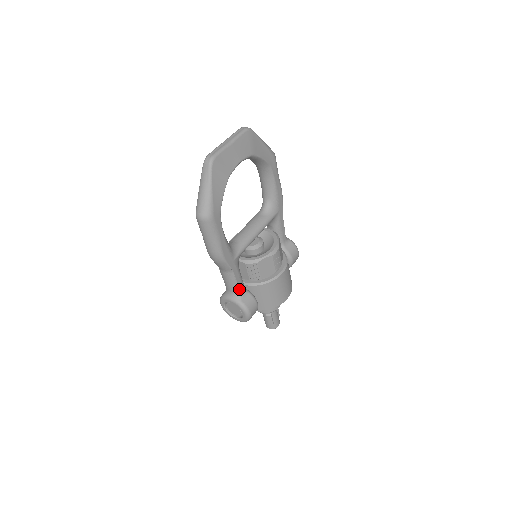
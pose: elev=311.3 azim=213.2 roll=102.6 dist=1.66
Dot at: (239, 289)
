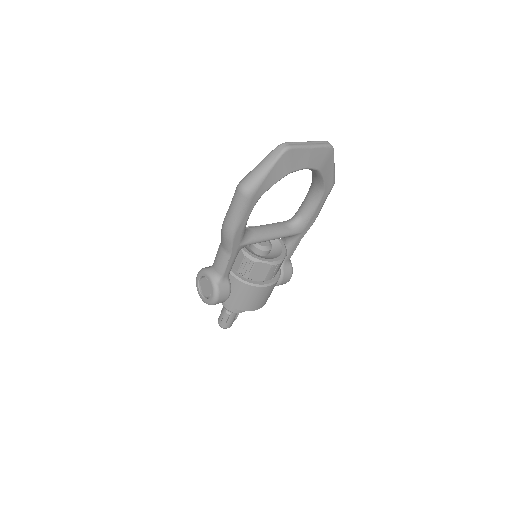
Dot at: (224, 273)
